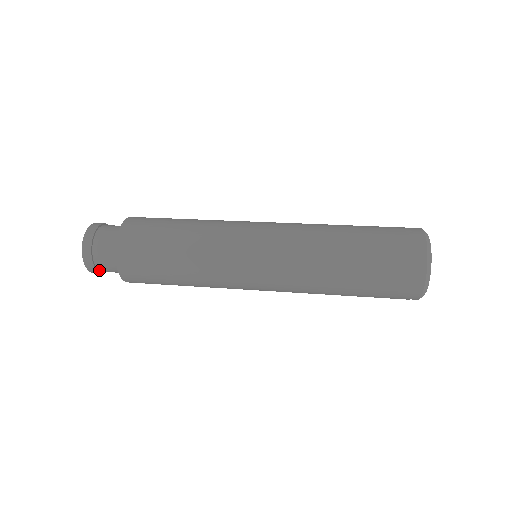
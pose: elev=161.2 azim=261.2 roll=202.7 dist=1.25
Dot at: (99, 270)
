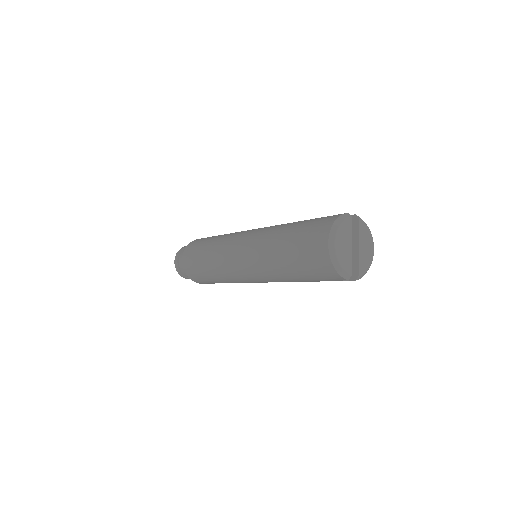
Dot at: (188, 277)
